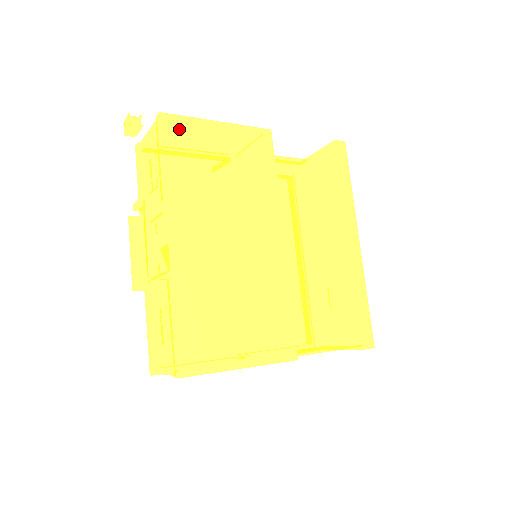
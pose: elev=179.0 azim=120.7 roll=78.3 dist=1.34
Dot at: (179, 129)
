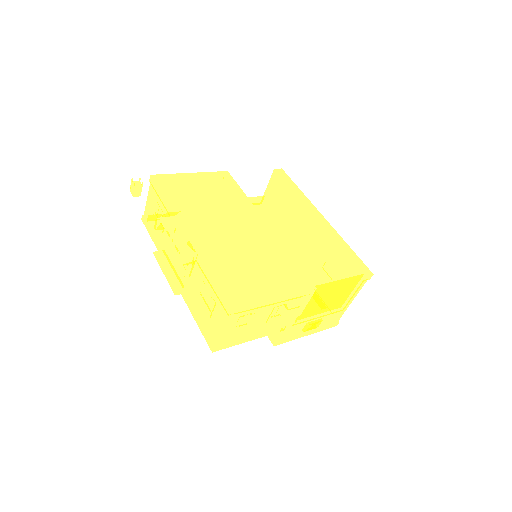
Dot at: (167, 181)
